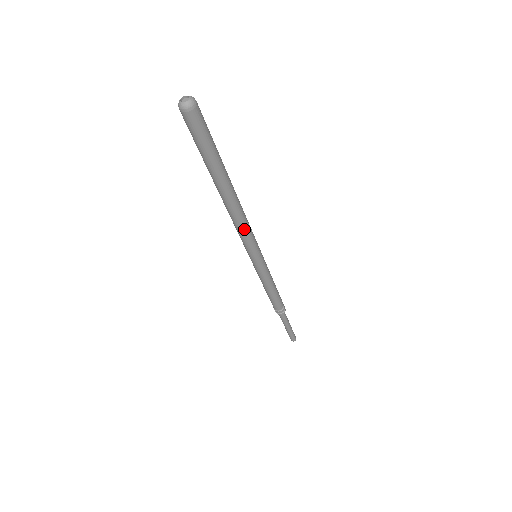
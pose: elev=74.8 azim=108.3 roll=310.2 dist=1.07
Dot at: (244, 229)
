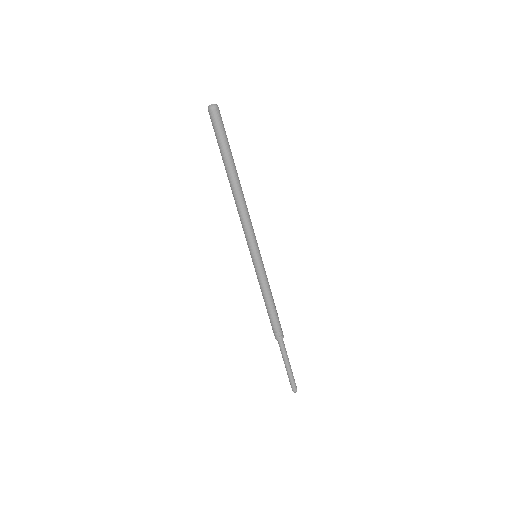
Dot at: (247, 218)
